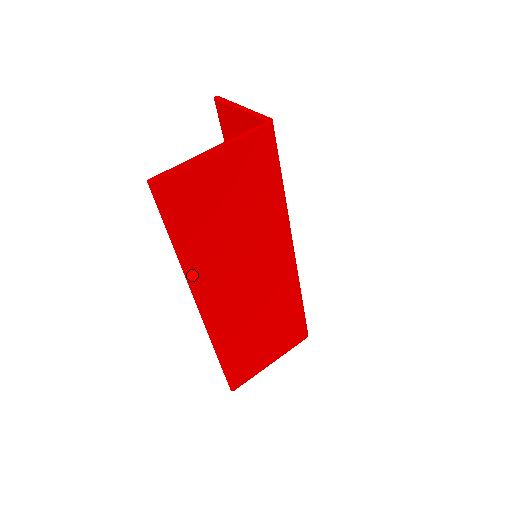
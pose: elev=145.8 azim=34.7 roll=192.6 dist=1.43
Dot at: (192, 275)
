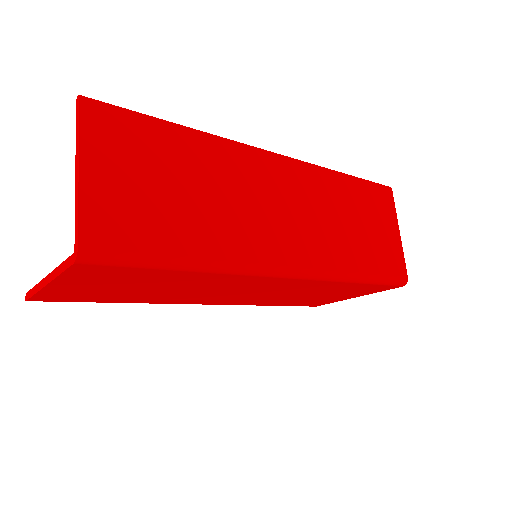
Dot at: (160, 302)
